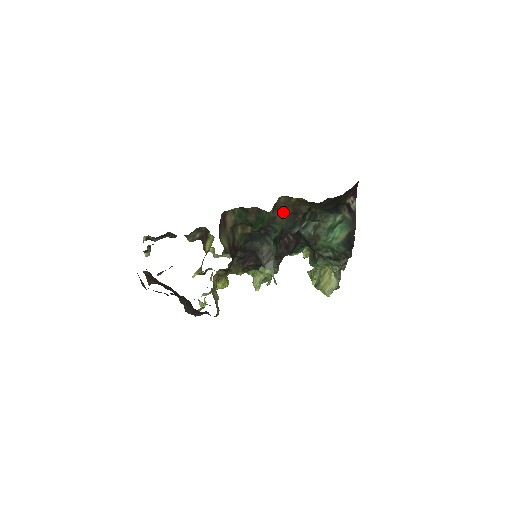
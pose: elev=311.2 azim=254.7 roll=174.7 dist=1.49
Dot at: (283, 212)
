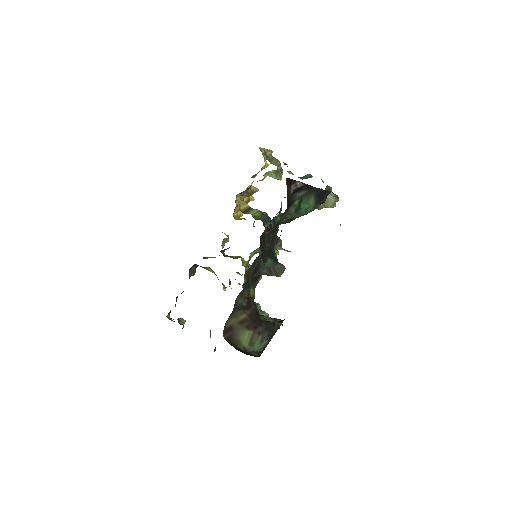
Dot at: (254, 262)
